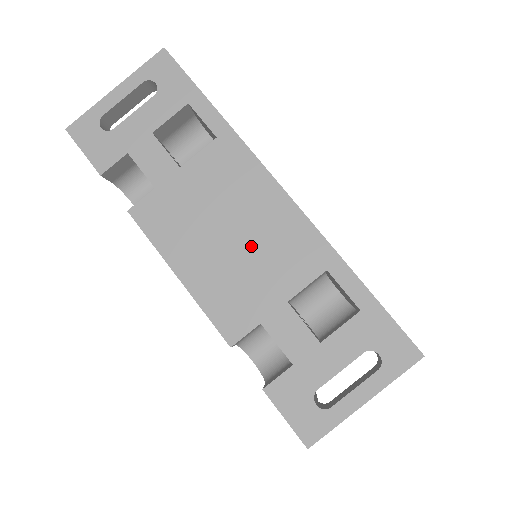
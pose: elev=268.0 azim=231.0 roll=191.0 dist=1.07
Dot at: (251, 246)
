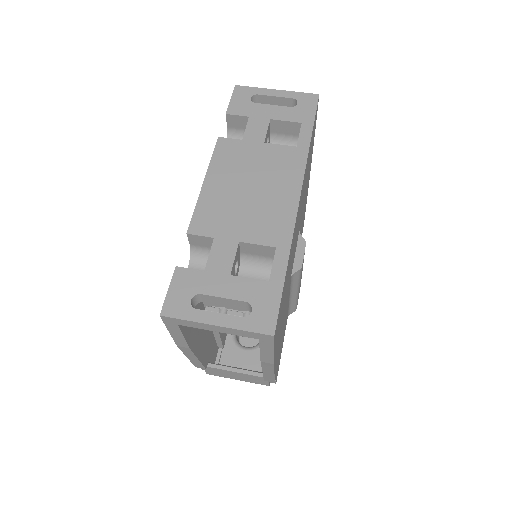
Dot at: (254, 202)
